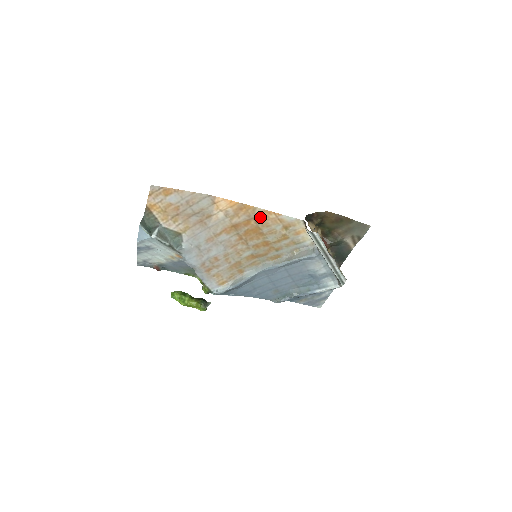
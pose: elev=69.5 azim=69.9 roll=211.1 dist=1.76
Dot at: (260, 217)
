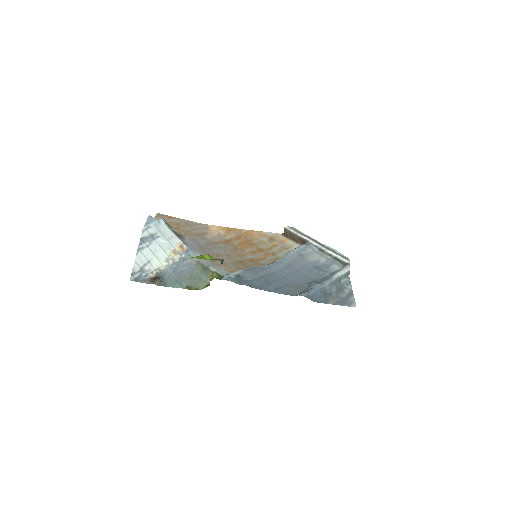
Dot at: (247, 235)
